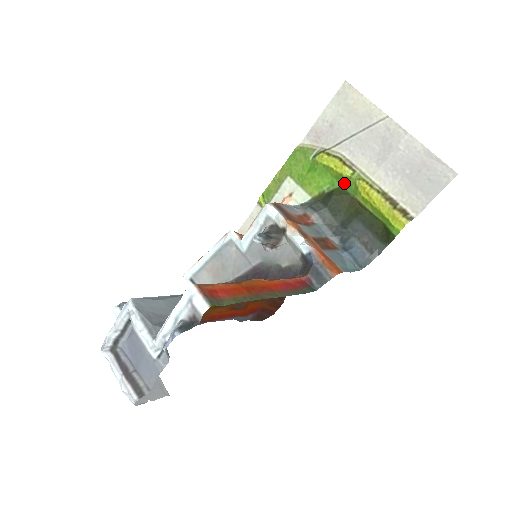
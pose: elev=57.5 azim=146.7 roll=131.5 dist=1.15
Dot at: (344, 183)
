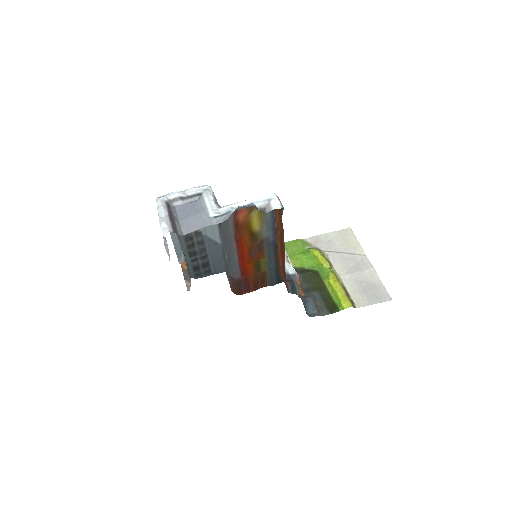
Dot at: (321, 270)
